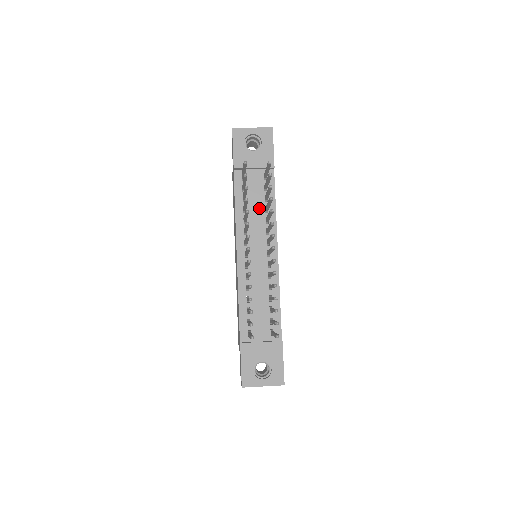
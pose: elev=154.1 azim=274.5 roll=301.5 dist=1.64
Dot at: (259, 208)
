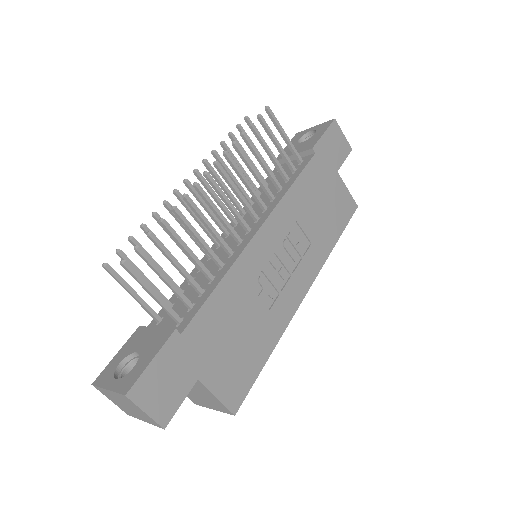
Dot at: (274, 190)
